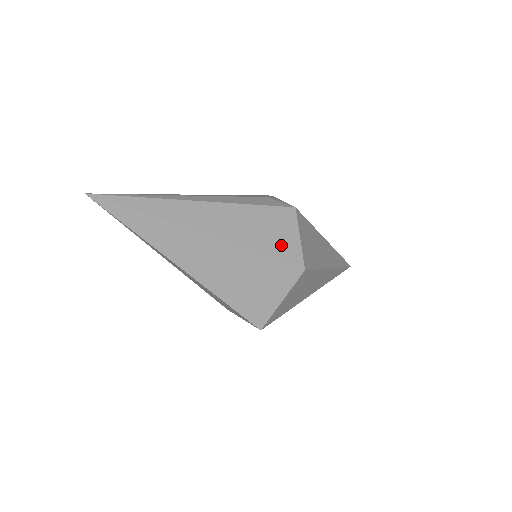
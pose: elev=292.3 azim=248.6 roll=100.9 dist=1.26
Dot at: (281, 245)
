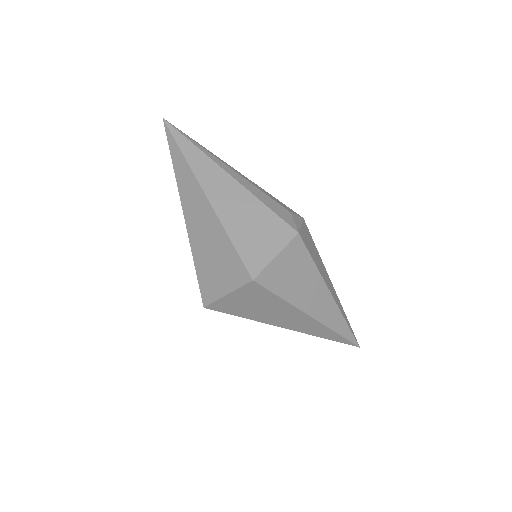
Dot at: (255, 249)
